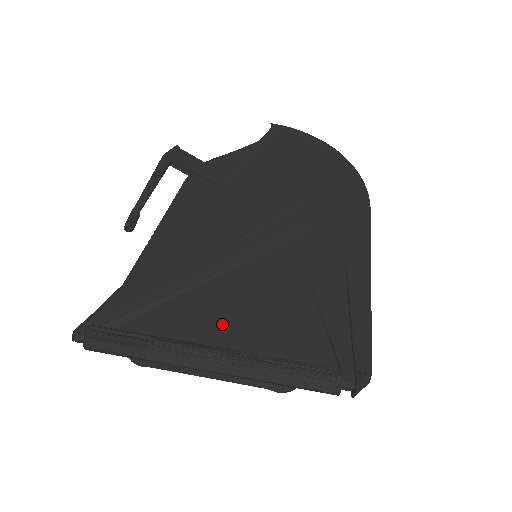
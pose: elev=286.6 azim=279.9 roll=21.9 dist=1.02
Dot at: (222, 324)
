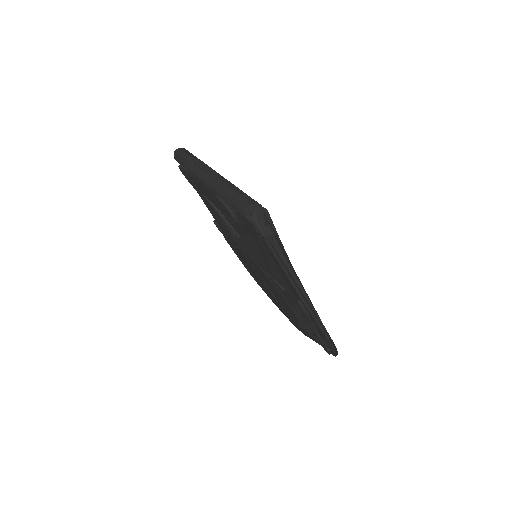
Dot at: occluded
